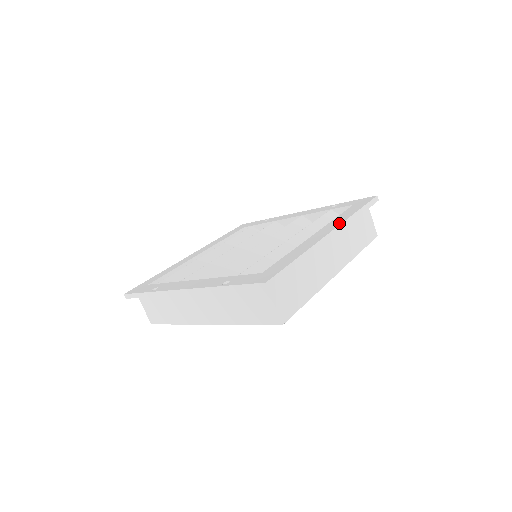
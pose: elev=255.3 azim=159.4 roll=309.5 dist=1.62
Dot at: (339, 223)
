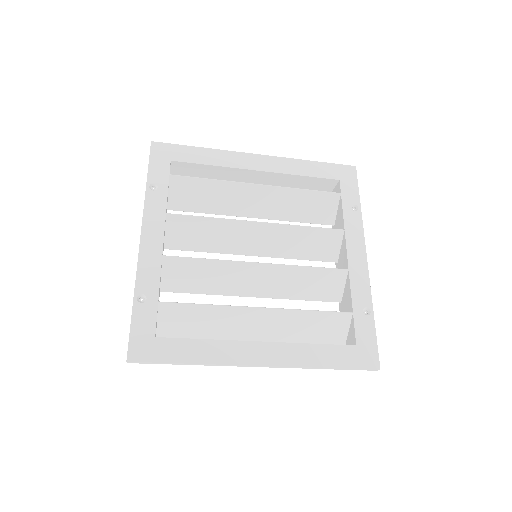
Dot at: (285, 363)
